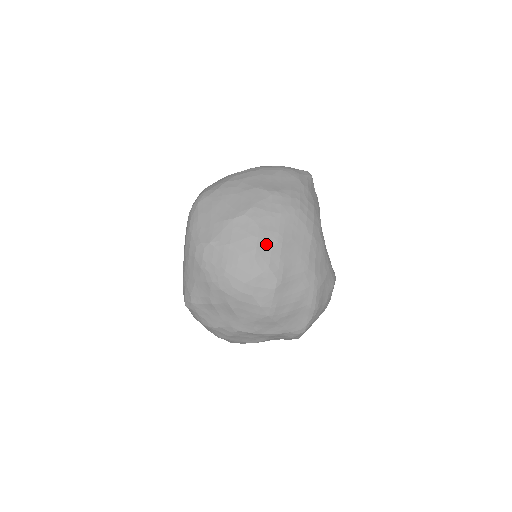
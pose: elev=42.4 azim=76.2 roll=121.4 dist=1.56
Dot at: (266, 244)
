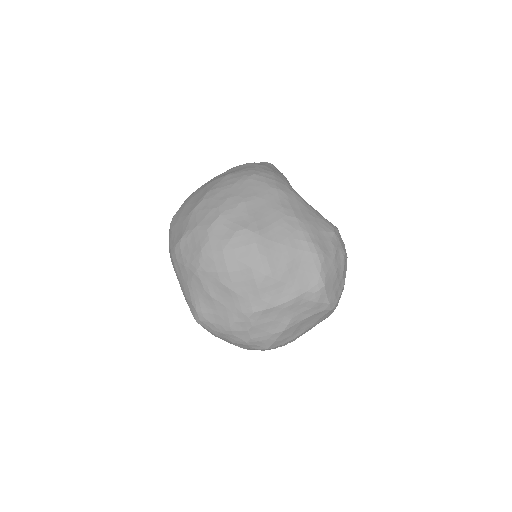
Dot at: (229, 208)
